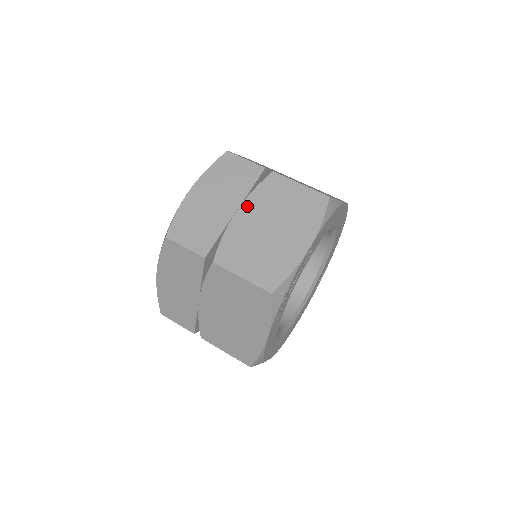
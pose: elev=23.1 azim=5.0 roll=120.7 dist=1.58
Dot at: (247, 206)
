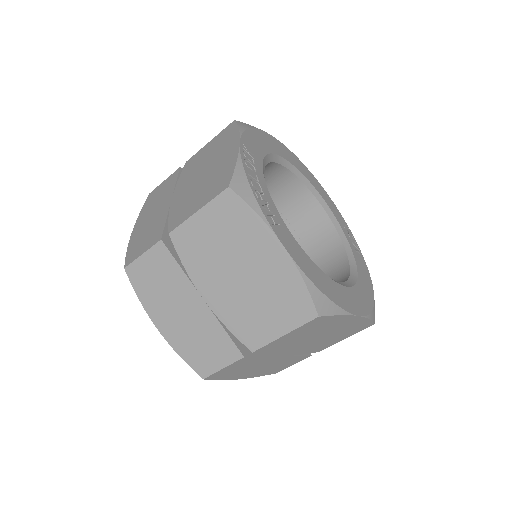
Dot at: (178, 189)
